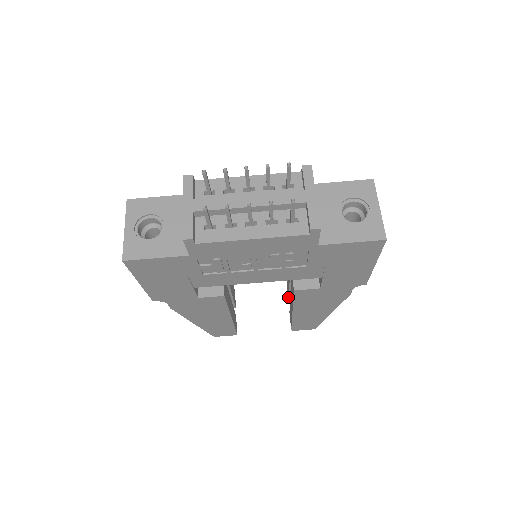
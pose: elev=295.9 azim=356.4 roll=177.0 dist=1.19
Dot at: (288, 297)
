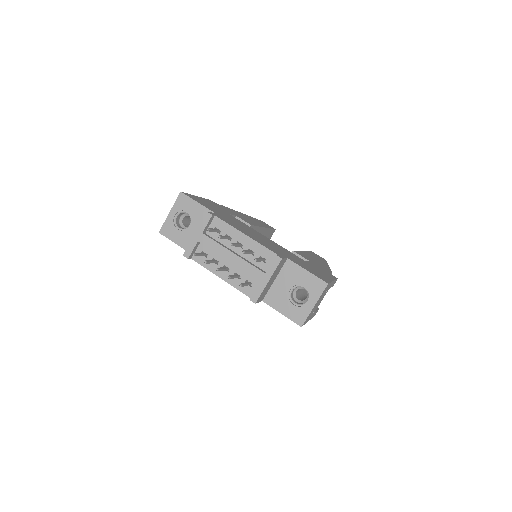
Dot at: occluded
